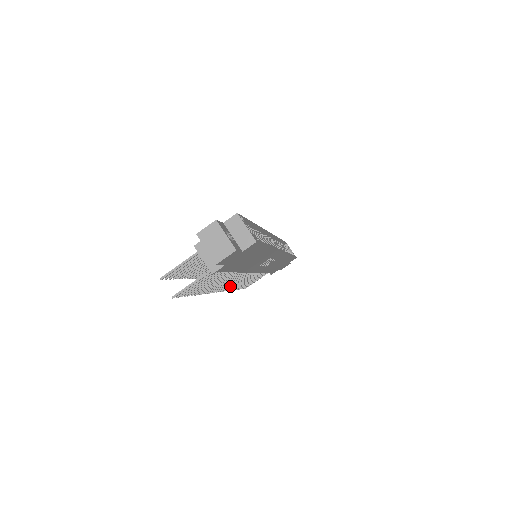
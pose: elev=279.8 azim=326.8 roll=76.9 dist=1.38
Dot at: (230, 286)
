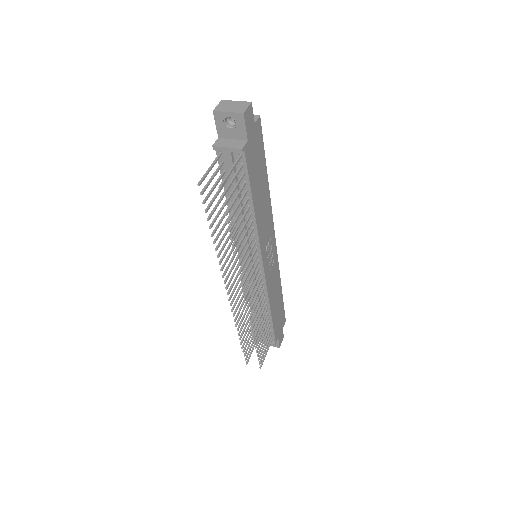
Dot at: (250, 301)
